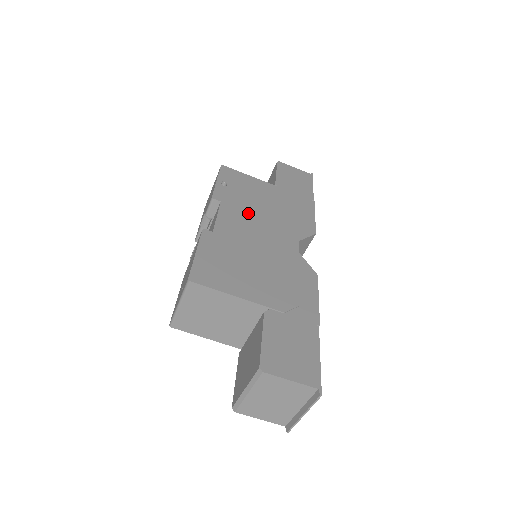
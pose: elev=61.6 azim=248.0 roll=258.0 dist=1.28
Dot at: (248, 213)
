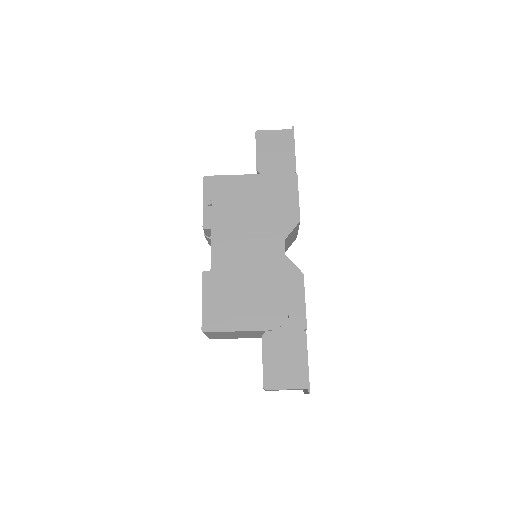
Dot at: (236, 230)
